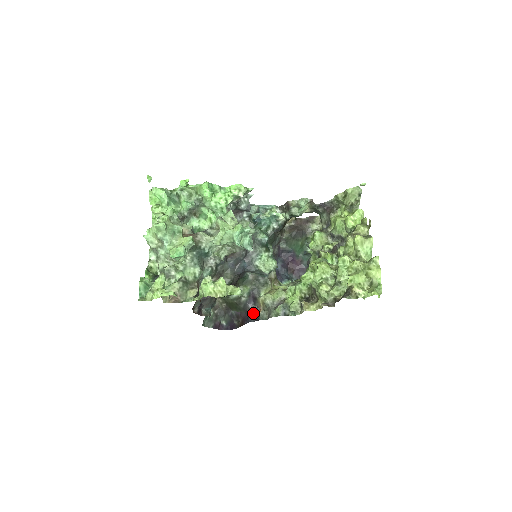
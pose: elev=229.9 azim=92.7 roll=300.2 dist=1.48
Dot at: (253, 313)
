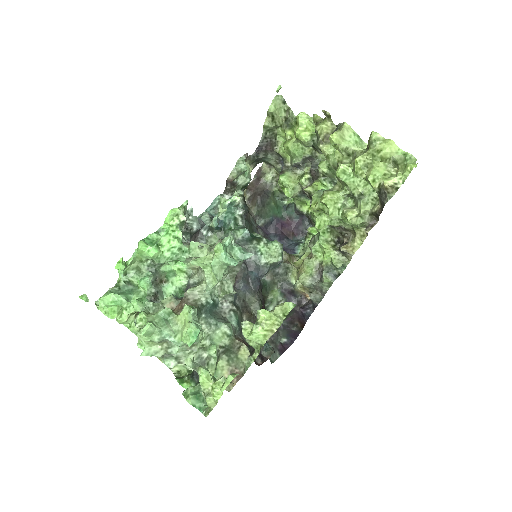
Dot at: (302, 305)
